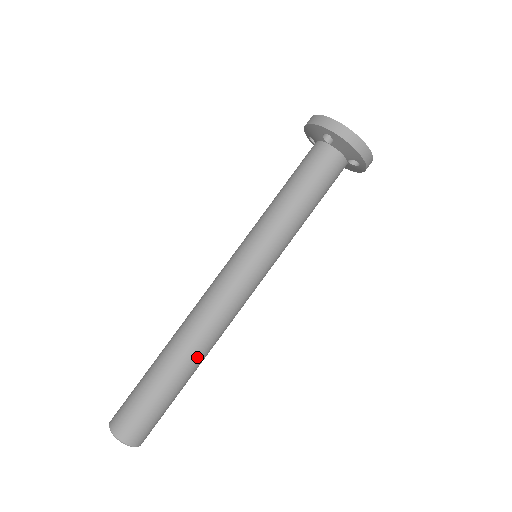
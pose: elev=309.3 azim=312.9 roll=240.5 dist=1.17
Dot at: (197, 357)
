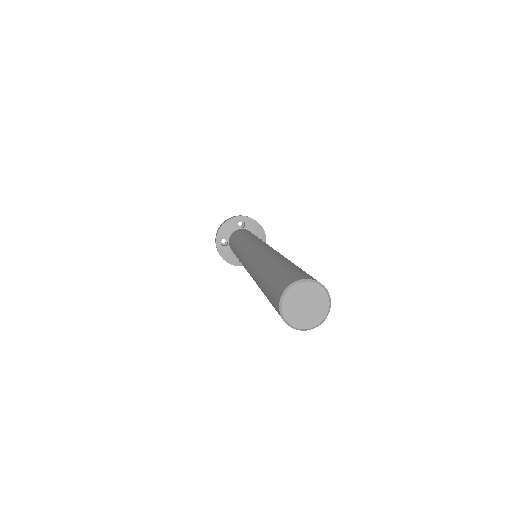
Dot at: occluded
